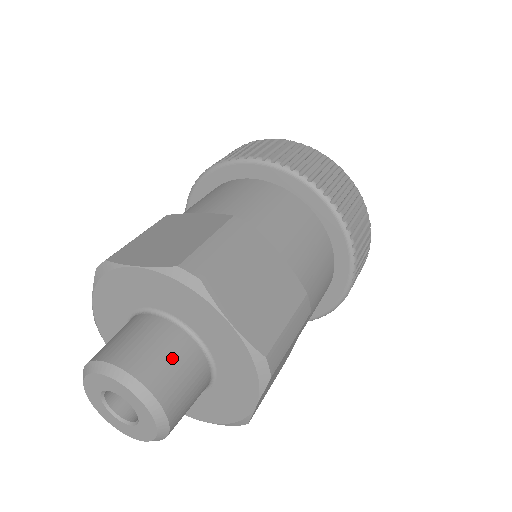
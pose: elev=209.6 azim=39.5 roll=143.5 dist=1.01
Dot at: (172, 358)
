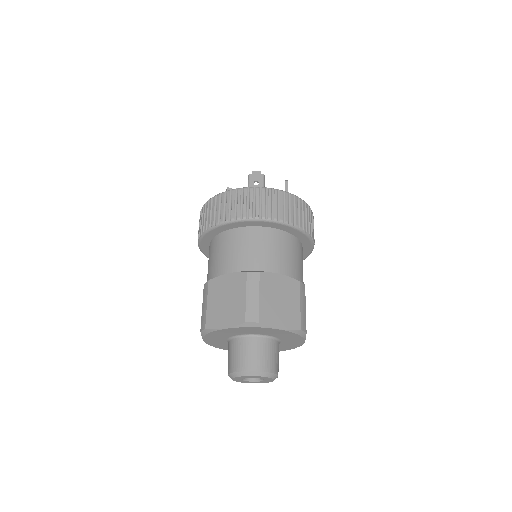
Dot at: occluded
